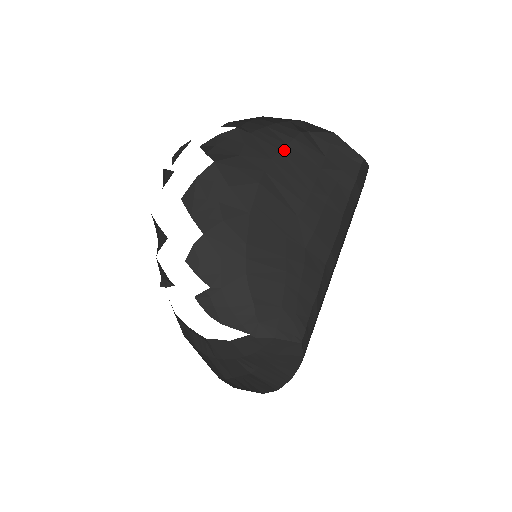
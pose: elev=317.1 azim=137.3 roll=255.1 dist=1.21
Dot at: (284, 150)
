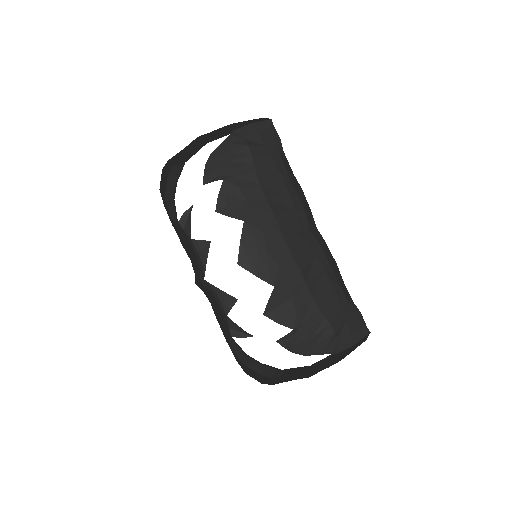
Dot at: (256, 169)
